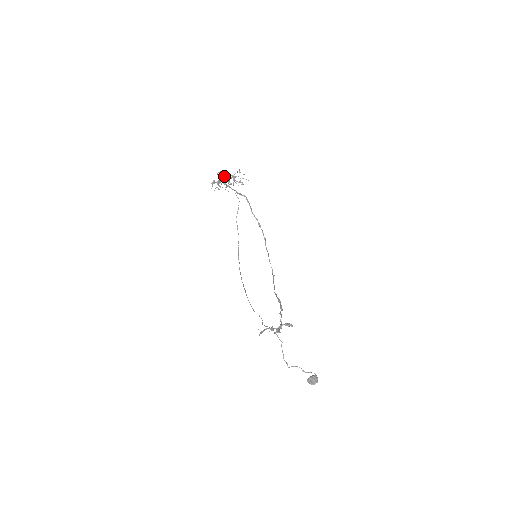
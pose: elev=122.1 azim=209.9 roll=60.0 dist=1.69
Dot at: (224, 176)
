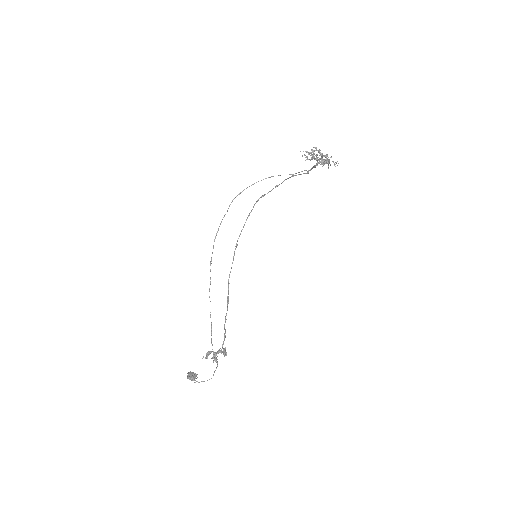
Dot at: occluded
